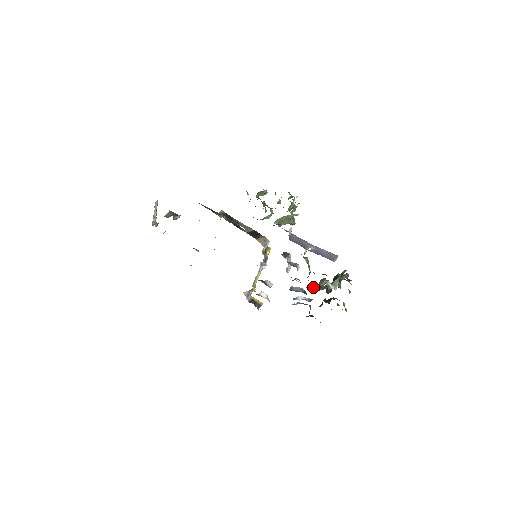
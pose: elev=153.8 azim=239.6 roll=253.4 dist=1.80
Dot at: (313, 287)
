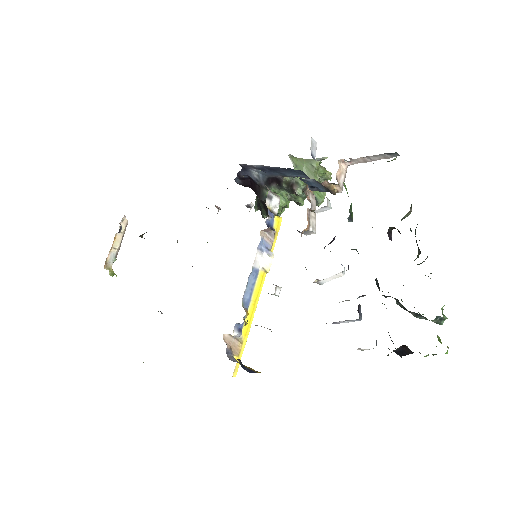
Dot at: occluded
